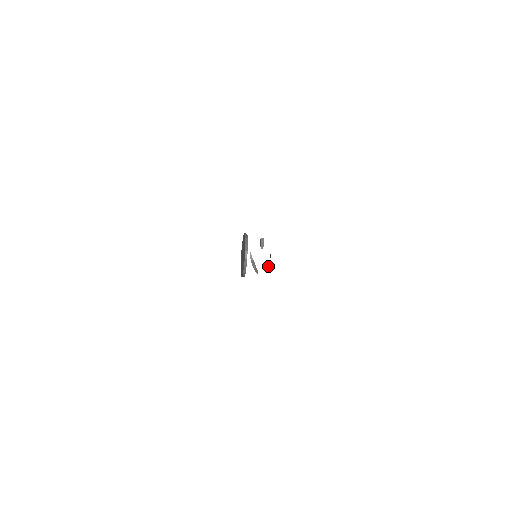
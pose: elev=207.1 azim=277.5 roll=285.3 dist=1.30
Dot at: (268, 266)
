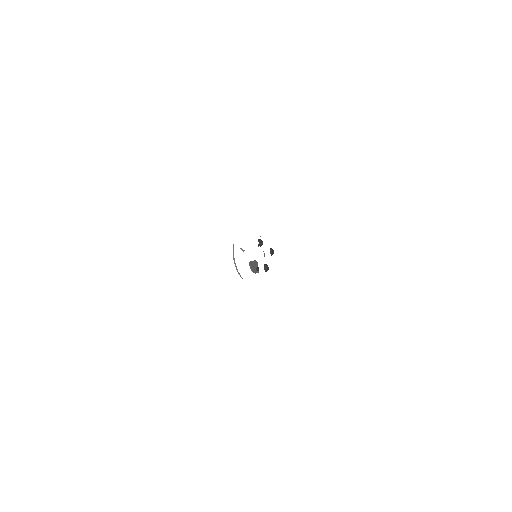
Dot at: (254, 242)
